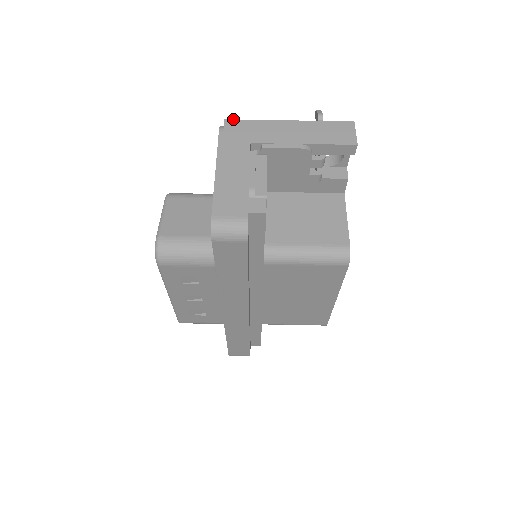
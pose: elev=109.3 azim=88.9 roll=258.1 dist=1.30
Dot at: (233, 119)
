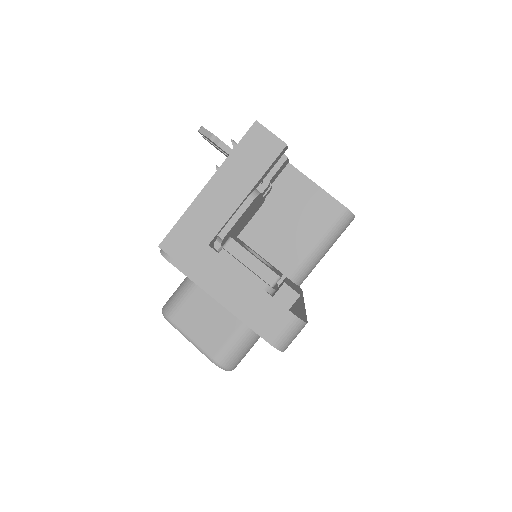
Dot at: (164, 238)
